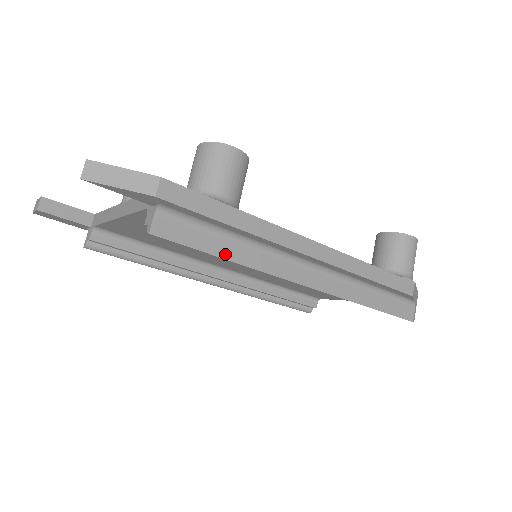
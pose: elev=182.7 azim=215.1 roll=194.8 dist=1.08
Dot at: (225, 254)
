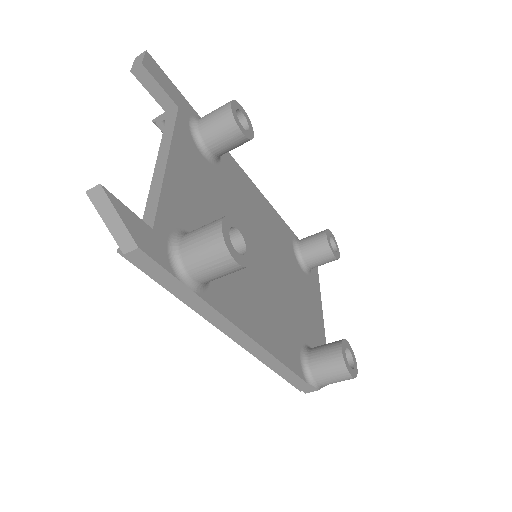
Dot at: occluded
